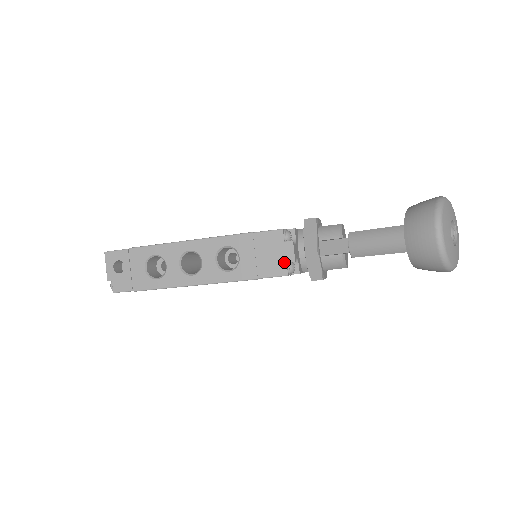
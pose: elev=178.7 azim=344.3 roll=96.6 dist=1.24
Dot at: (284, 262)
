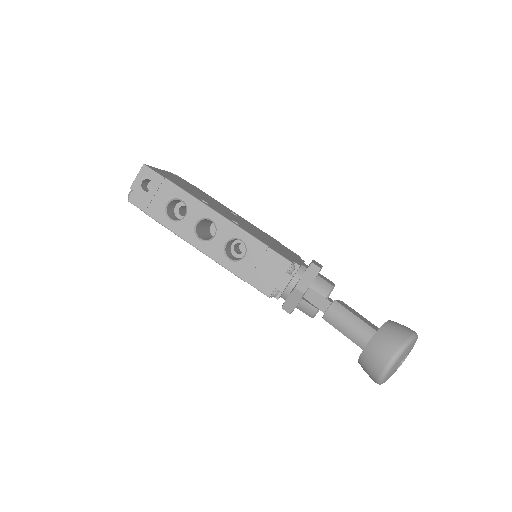
Dot at: (274, 286)
